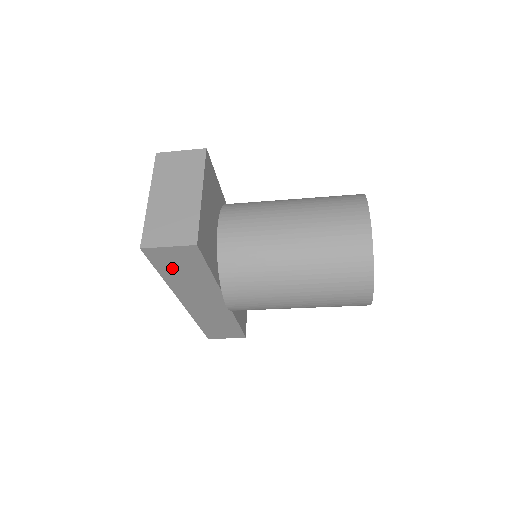
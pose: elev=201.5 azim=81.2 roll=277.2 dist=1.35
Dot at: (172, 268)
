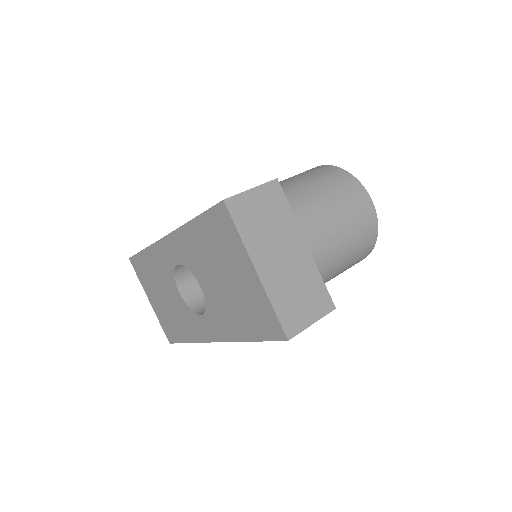
Dot at: occluded
